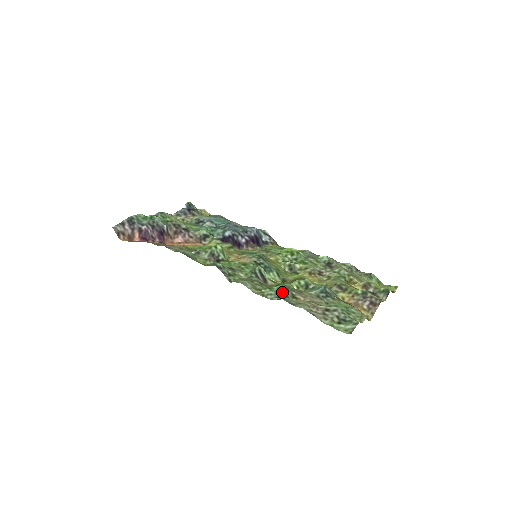
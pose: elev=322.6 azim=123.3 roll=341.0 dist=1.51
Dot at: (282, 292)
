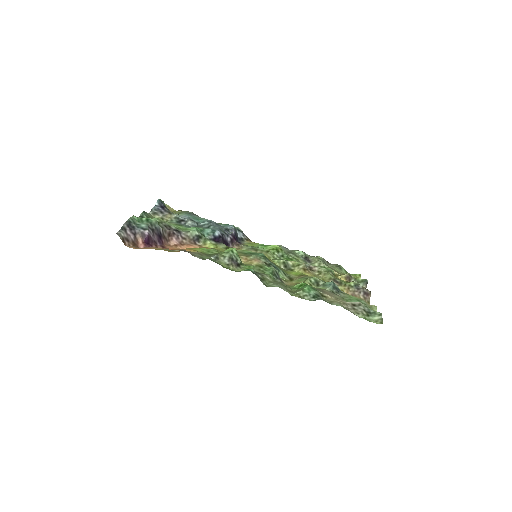
Dot at: (314, 292)
